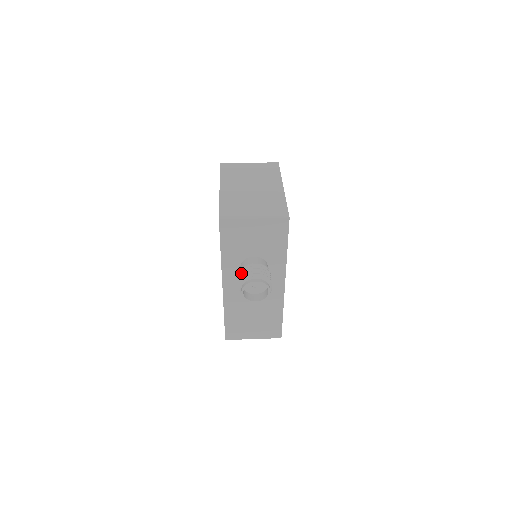
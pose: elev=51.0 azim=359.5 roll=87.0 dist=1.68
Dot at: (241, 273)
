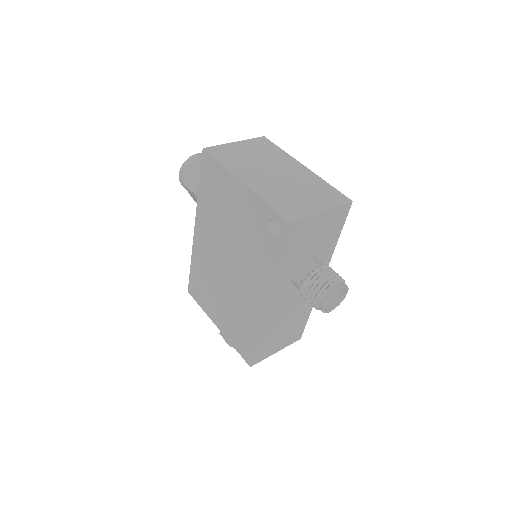
Dot at: (310, 283)
